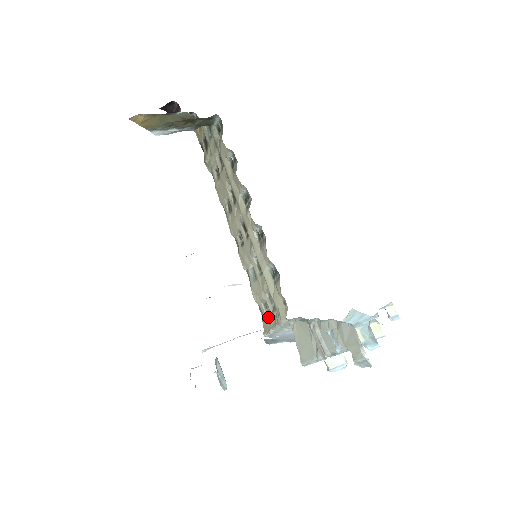
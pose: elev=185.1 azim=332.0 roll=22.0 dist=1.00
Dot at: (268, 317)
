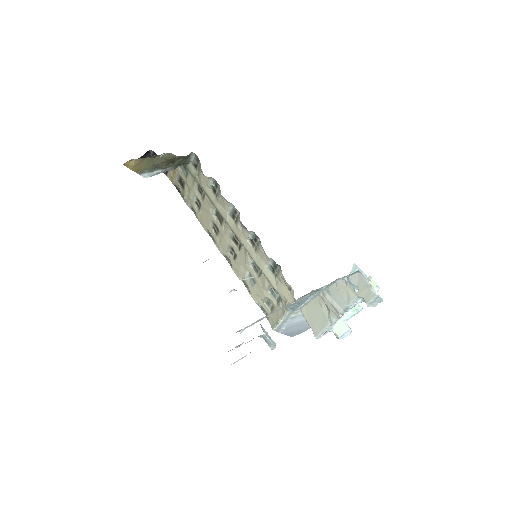
Dot at: (273, 311)
